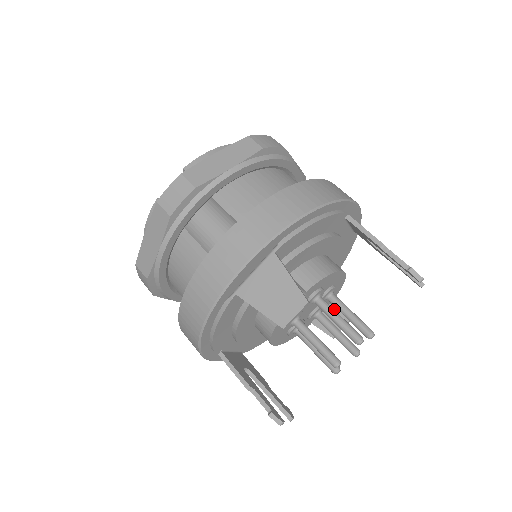
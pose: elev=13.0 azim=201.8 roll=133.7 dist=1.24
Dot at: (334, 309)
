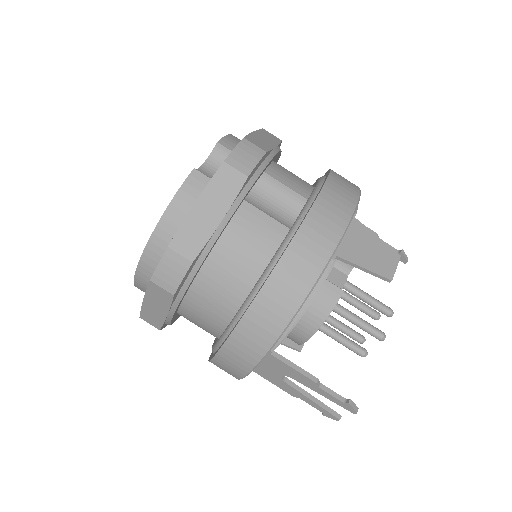
Dot at: occluded
